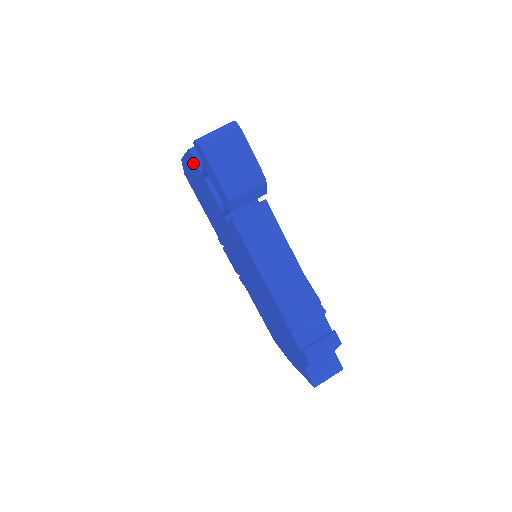
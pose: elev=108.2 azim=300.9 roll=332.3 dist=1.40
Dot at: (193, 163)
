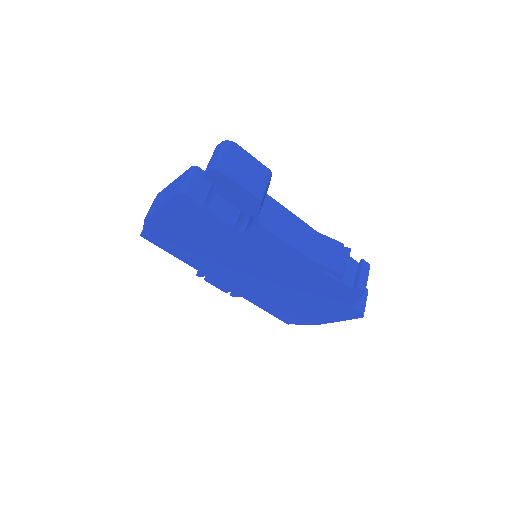
Dot at: (184, 204)
